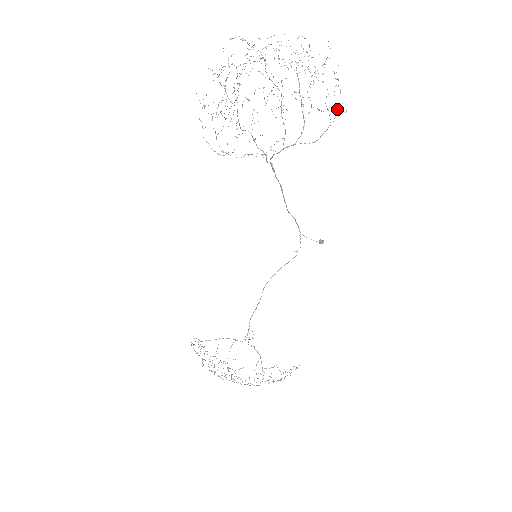
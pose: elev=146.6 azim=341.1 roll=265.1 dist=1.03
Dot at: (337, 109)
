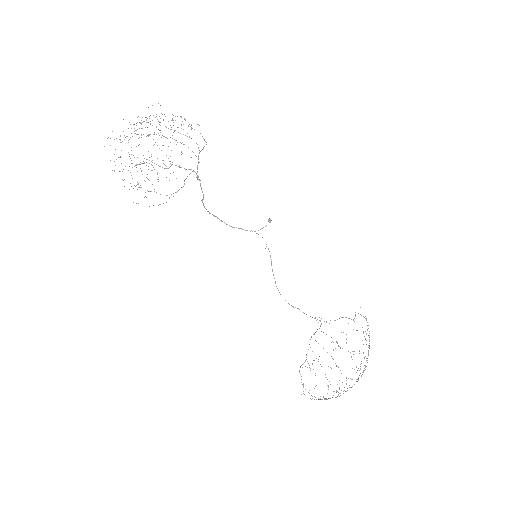
Dot at: (194, 129)
